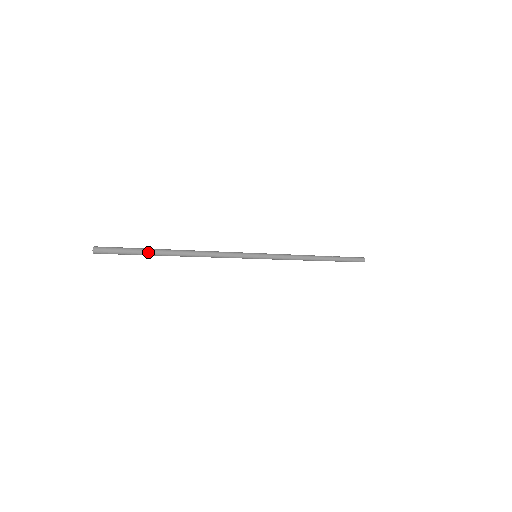
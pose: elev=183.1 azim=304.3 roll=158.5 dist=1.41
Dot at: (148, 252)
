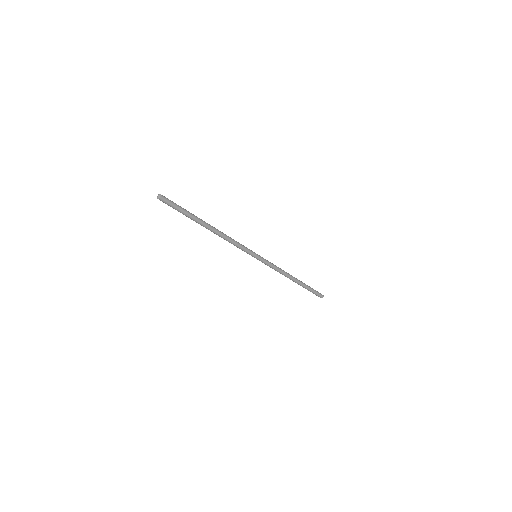
Dot at: (192, 214)
